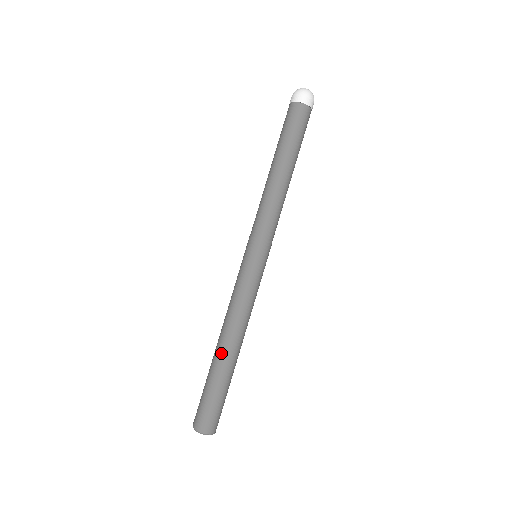
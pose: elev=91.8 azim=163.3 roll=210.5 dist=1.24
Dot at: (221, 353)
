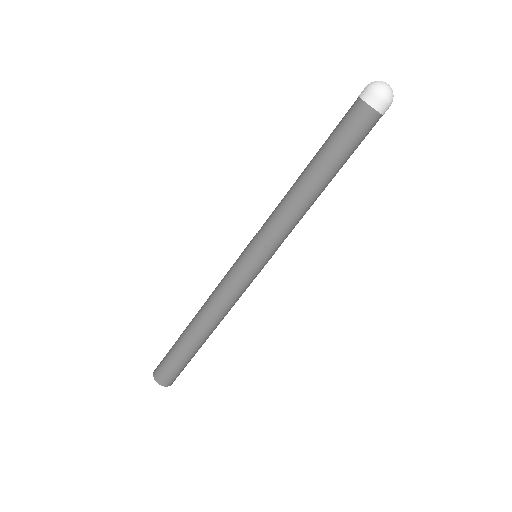
Dot at: (201, 338)
